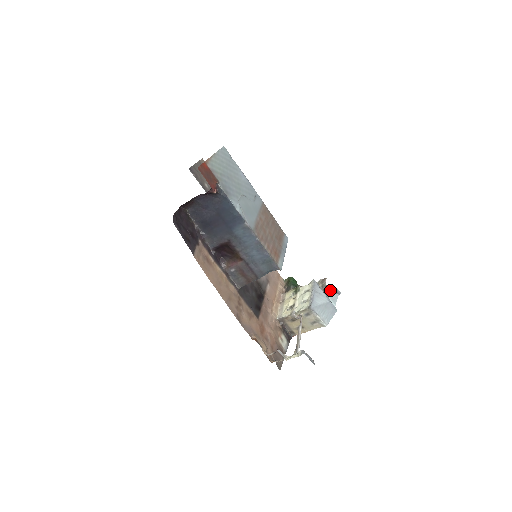
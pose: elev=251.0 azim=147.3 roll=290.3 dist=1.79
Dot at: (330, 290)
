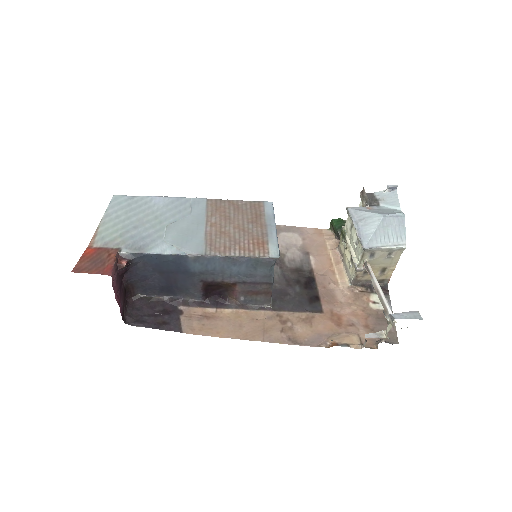
Dot at: (381, 195)
